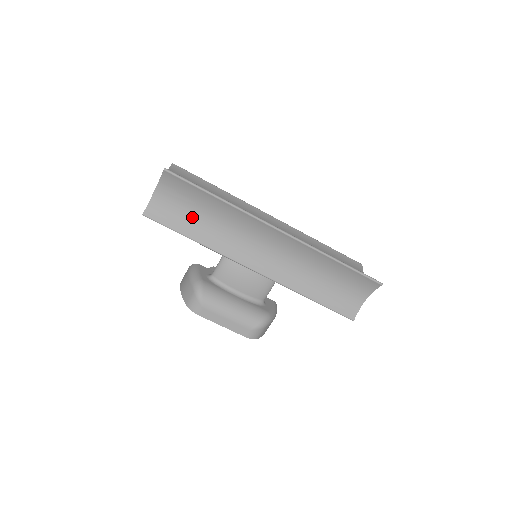
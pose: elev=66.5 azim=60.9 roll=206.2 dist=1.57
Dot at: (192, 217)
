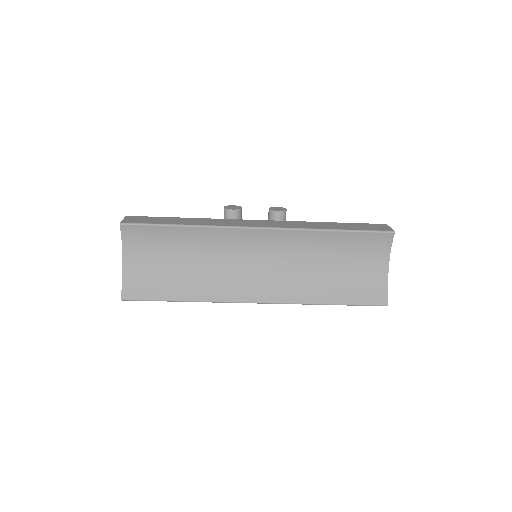
Dot at: occluded
